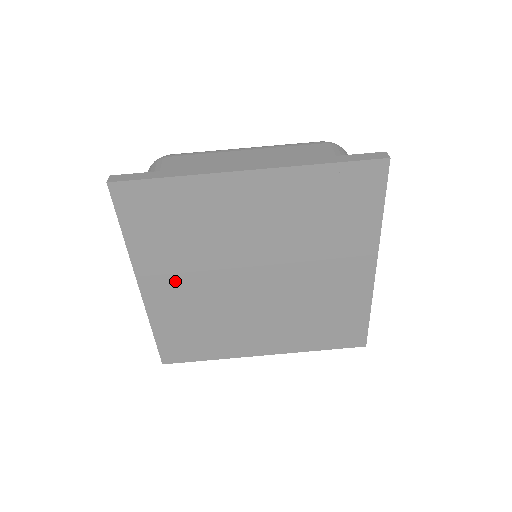
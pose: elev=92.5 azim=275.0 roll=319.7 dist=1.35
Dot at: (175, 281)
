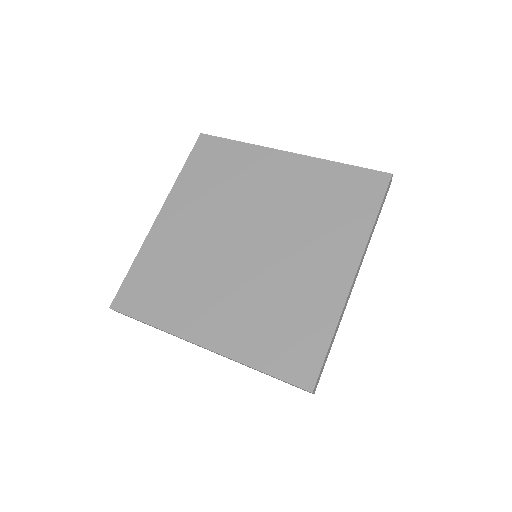
Dot at: (186, 219)
